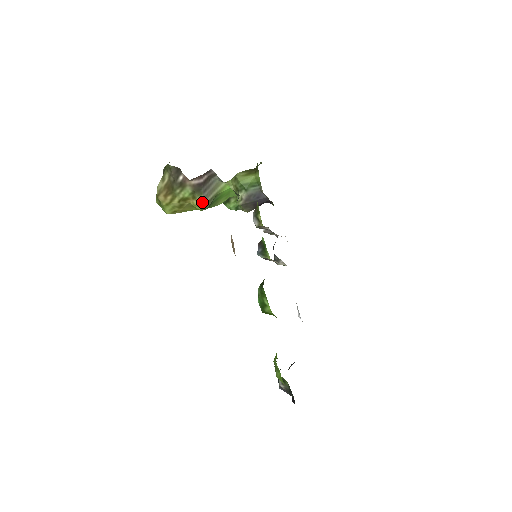
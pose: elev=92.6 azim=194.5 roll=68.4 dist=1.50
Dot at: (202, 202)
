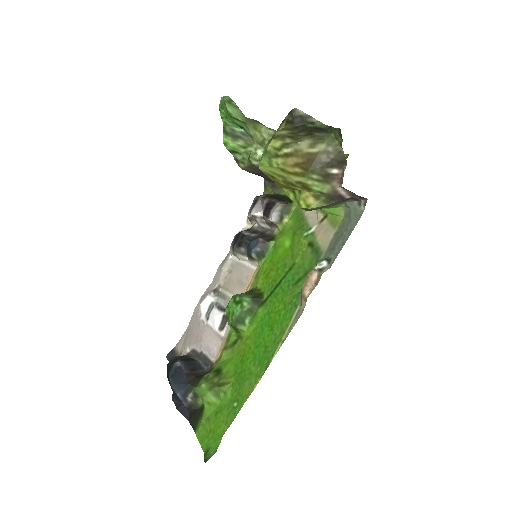
Dot at: (316, 207)
